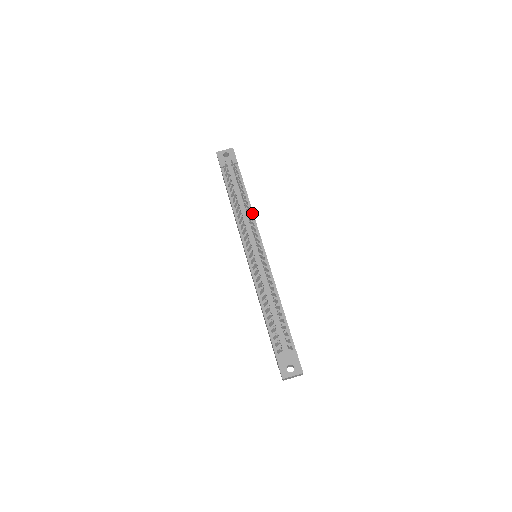
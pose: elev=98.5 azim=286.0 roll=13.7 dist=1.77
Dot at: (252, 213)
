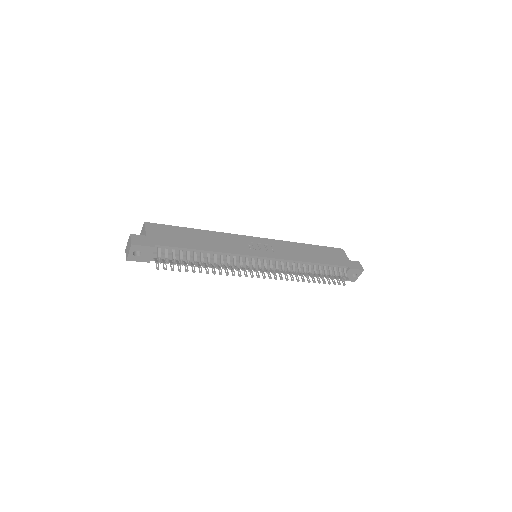
Dot at: (222, 254)
